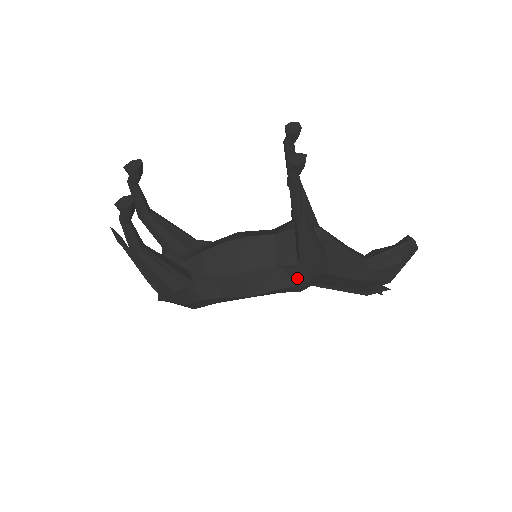
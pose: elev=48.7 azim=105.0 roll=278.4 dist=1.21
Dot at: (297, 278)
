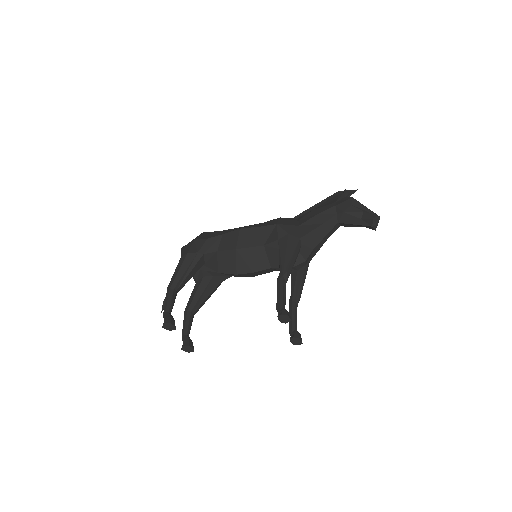
Dot at: occluded
